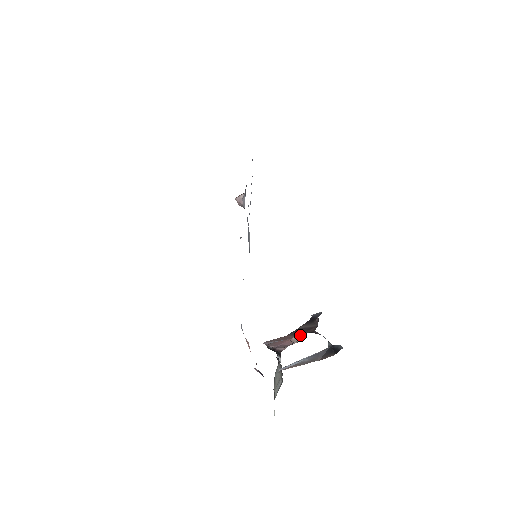
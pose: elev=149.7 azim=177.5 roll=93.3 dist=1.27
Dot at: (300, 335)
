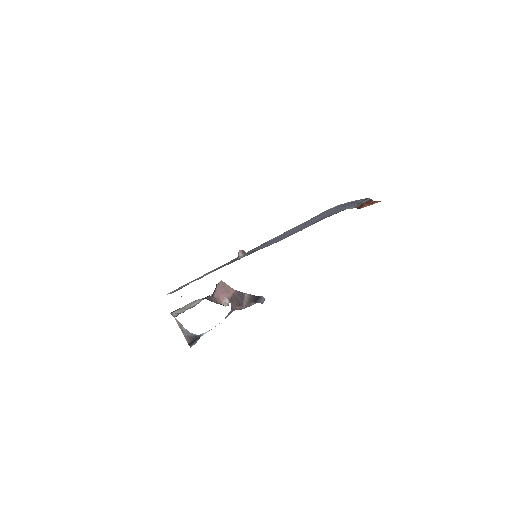
Dot at: (230, 302)
